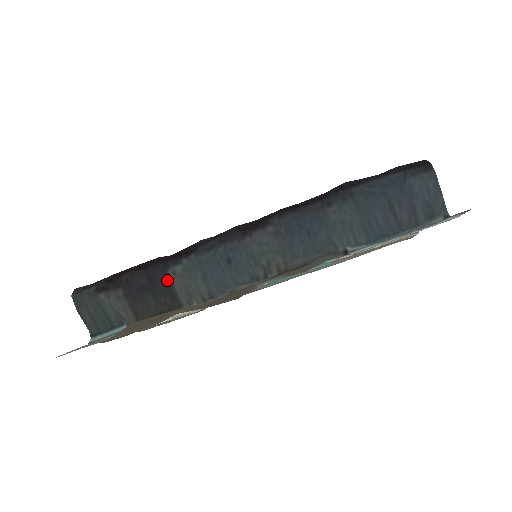
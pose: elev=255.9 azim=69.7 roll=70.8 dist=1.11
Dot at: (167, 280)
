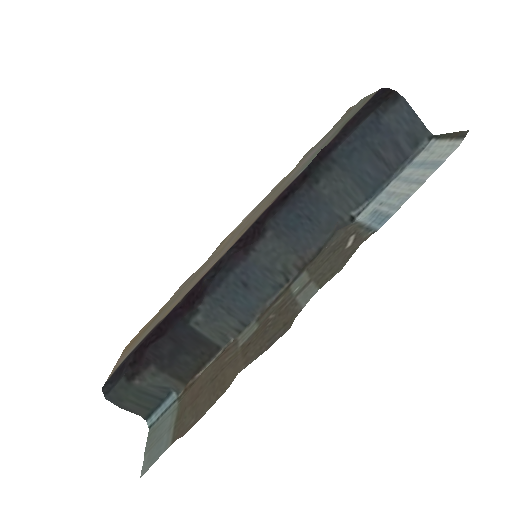
Dot at: (193, 333)
